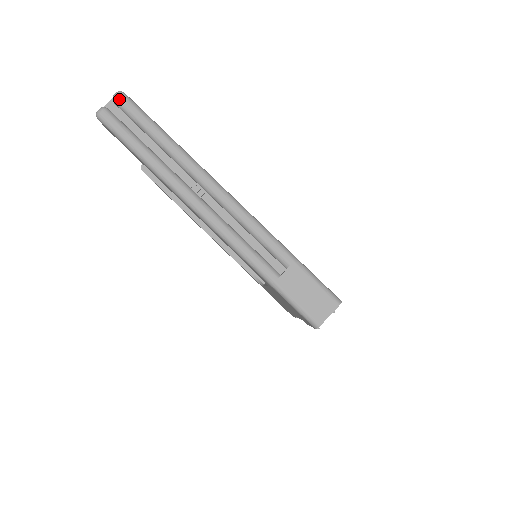
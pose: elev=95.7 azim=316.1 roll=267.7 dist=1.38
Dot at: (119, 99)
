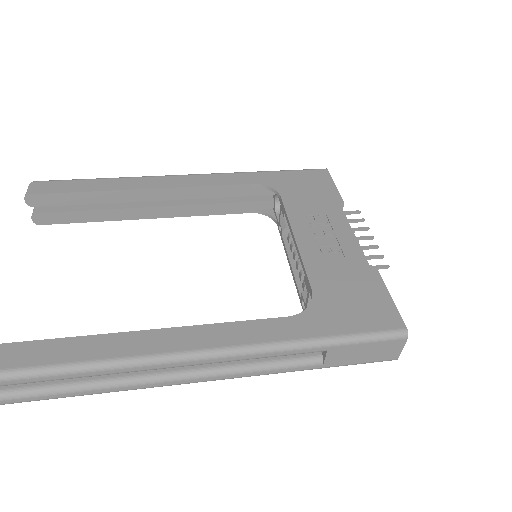
Dot at: out of frame
